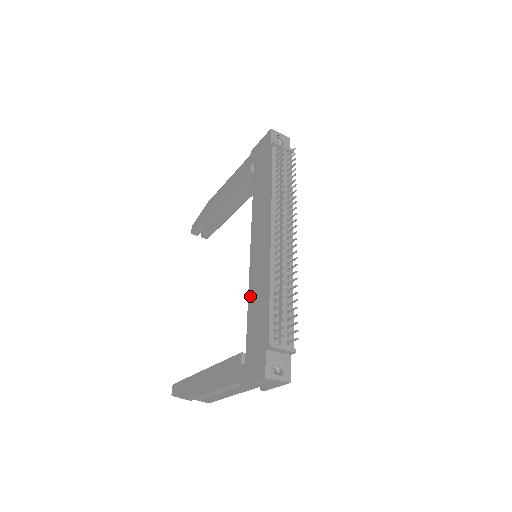
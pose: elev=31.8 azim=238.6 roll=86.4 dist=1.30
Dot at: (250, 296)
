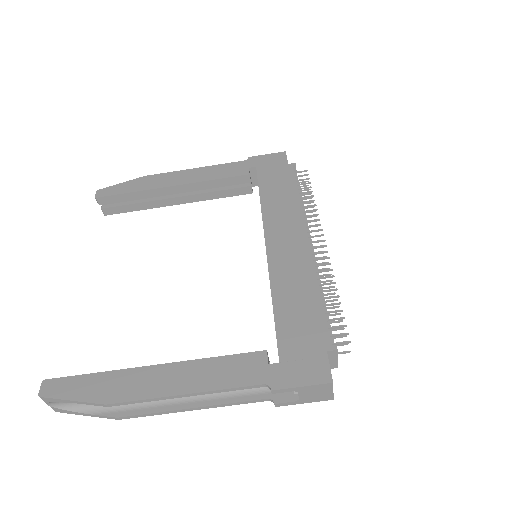
Dot at: (276, 291)
